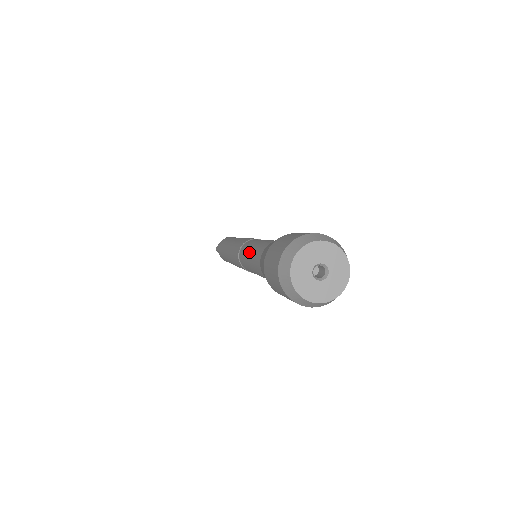
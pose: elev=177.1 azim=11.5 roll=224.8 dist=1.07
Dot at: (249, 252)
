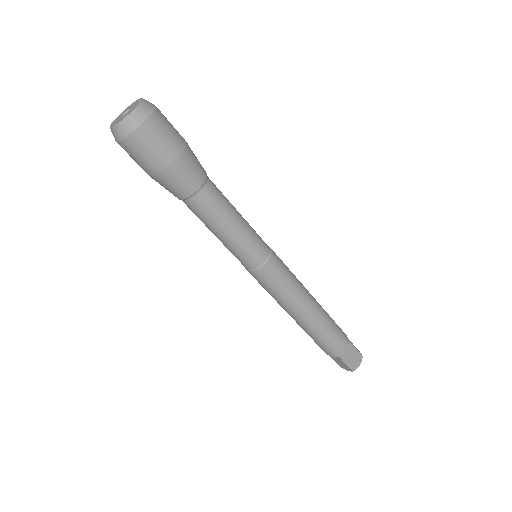
Dot at: occluded
